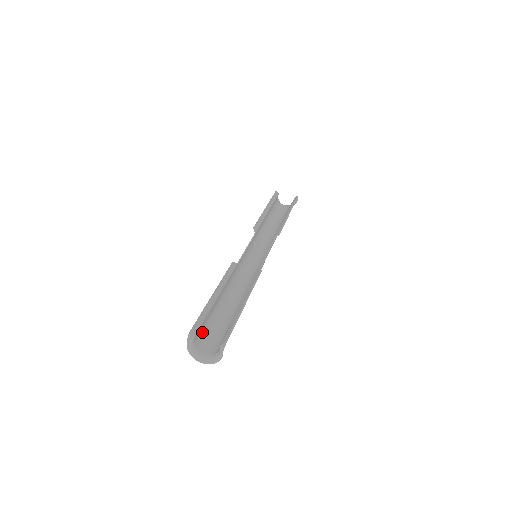
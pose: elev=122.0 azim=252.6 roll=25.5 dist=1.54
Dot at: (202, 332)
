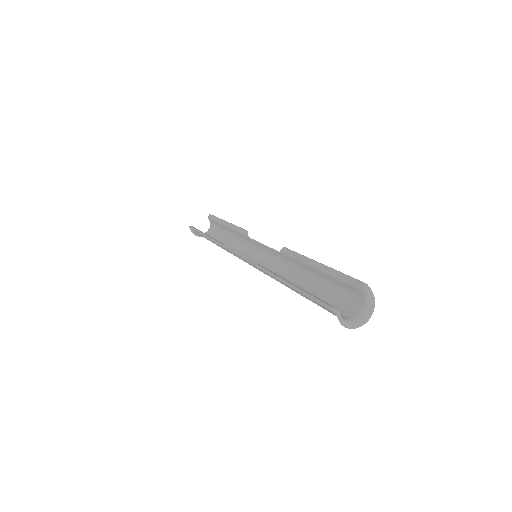
Dot at: occluded
